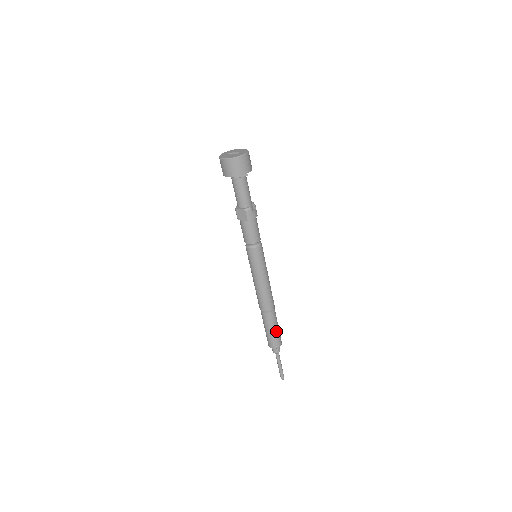
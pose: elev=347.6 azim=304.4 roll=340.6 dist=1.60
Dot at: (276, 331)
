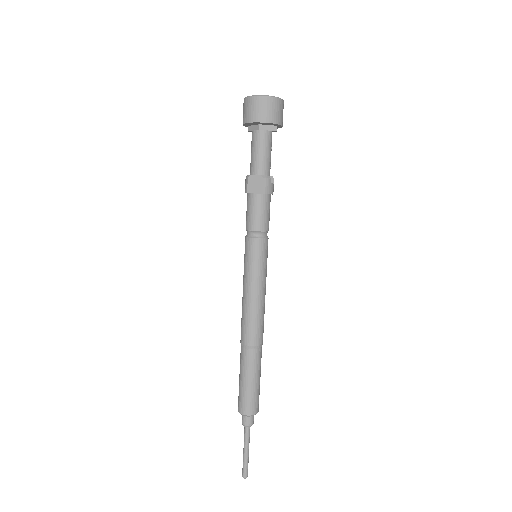
Dot at: (257, 384)
